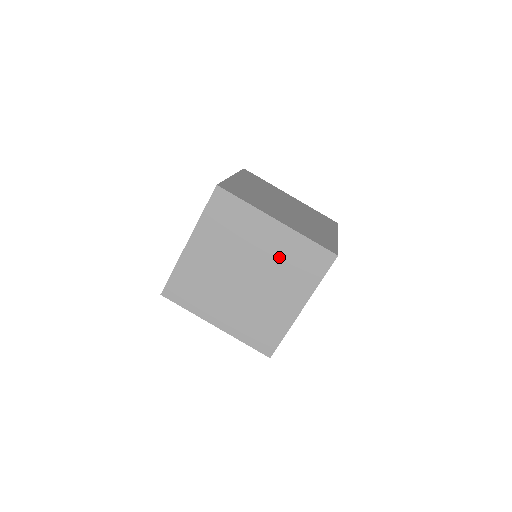
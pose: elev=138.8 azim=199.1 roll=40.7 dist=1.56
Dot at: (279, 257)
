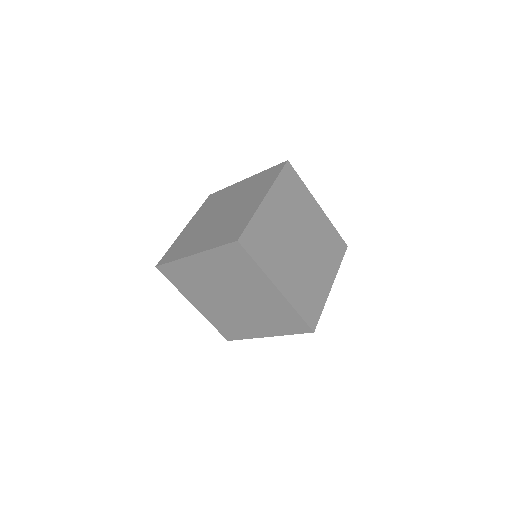
Dot at: (266, 306)
